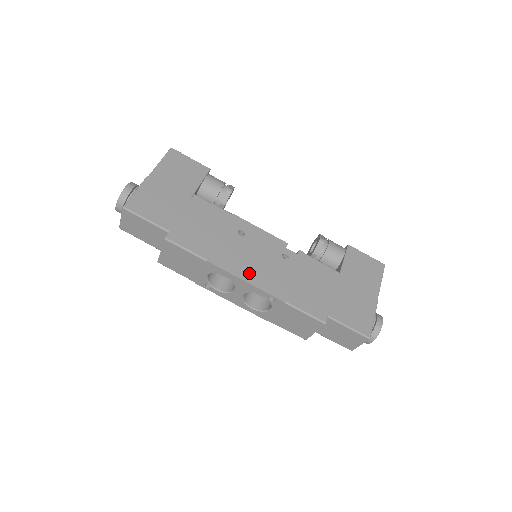
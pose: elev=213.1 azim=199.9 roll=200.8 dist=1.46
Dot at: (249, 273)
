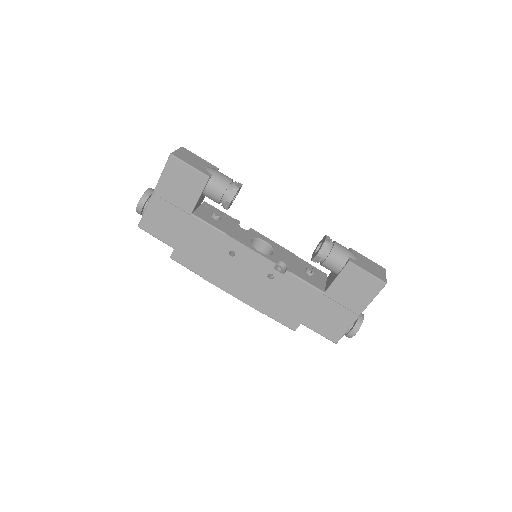
Dot at: (235, 289)
